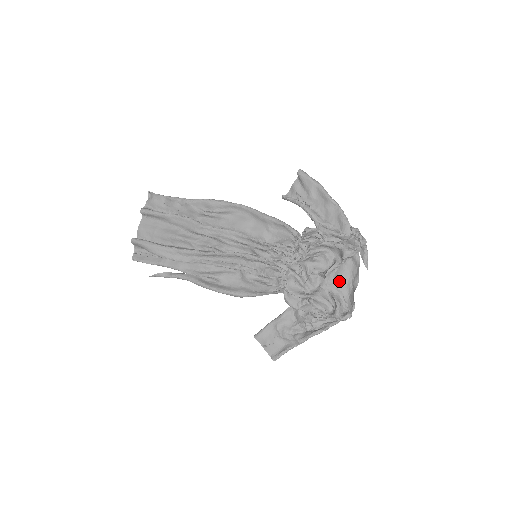
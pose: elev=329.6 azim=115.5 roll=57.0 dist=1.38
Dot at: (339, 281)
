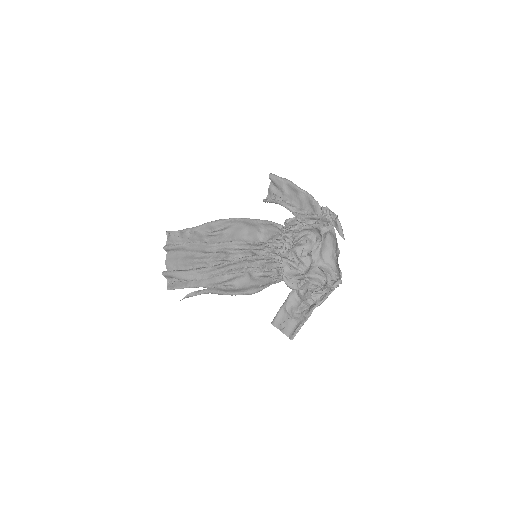
Dot at: (324, 255)
